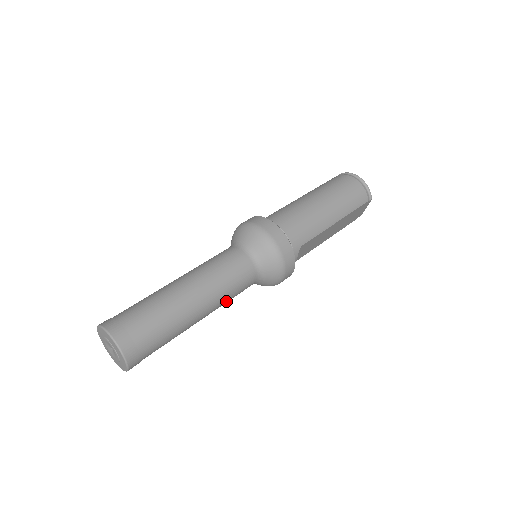
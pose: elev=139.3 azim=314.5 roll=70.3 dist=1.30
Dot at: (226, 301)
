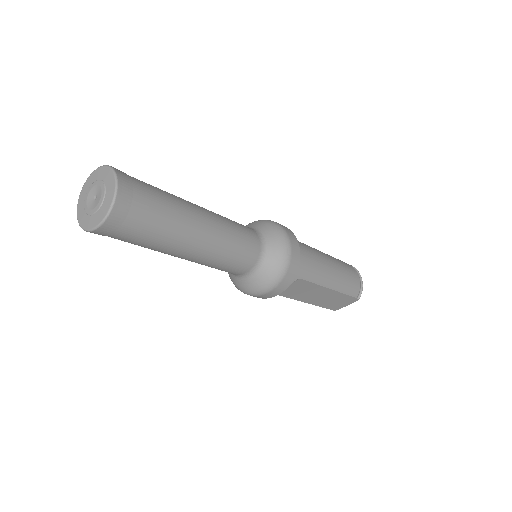
Dot at: (216, 262)
